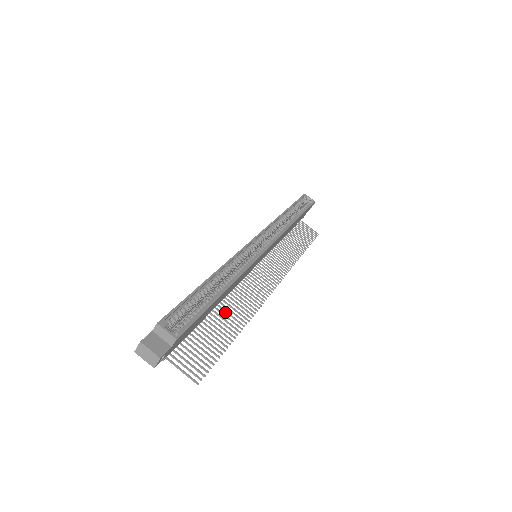
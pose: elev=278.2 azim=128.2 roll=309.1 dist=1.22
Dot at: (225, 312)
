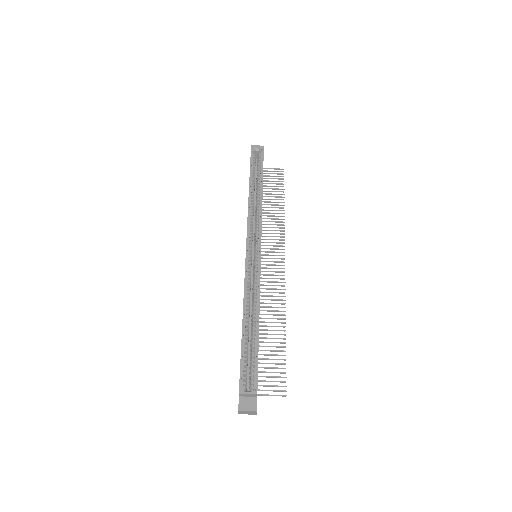
Dot at: occluded
